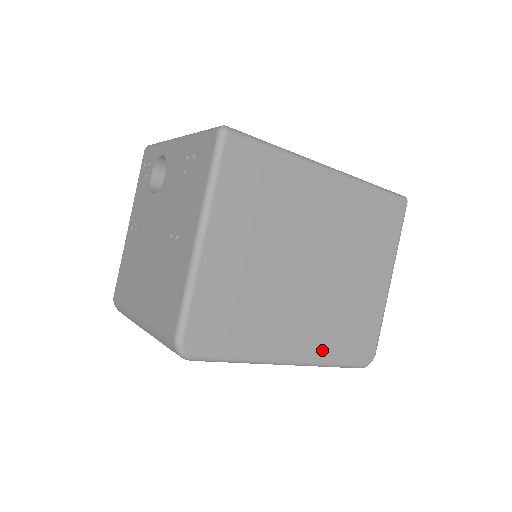
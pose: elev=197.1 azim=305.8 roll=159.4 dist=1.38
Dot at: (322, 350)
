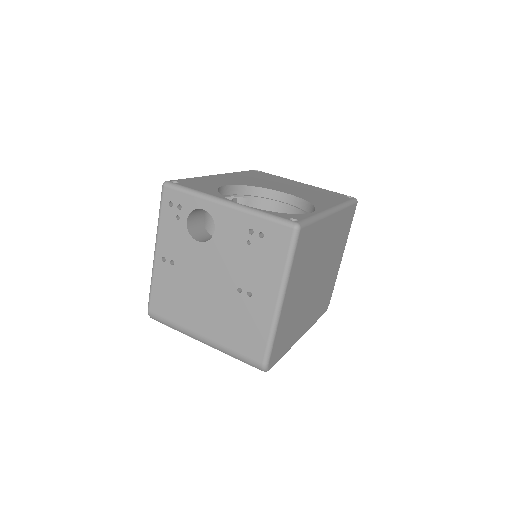
Dot at: (313, 319)
